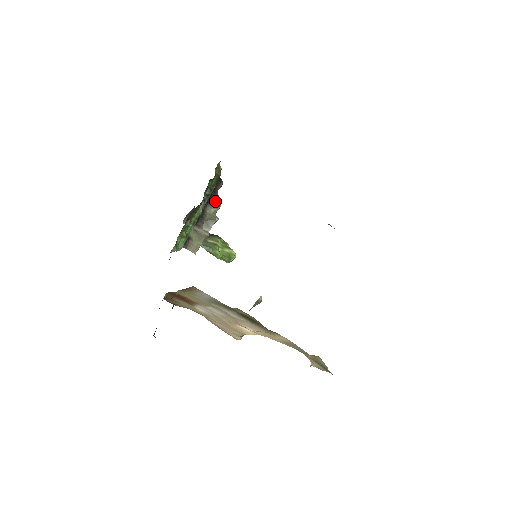
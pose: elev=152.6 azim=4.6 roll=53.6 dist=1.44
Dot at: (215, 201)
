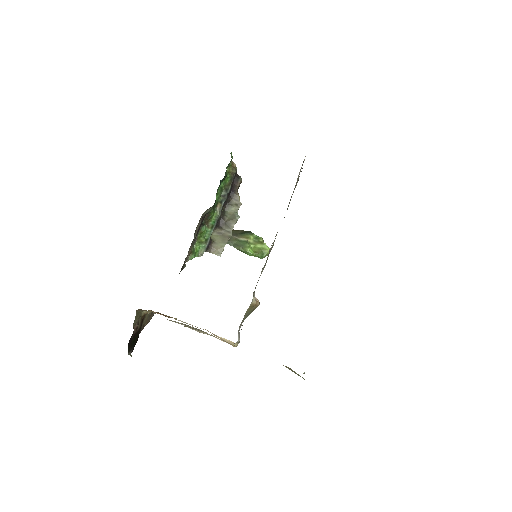
Dot at: (235, 199)
